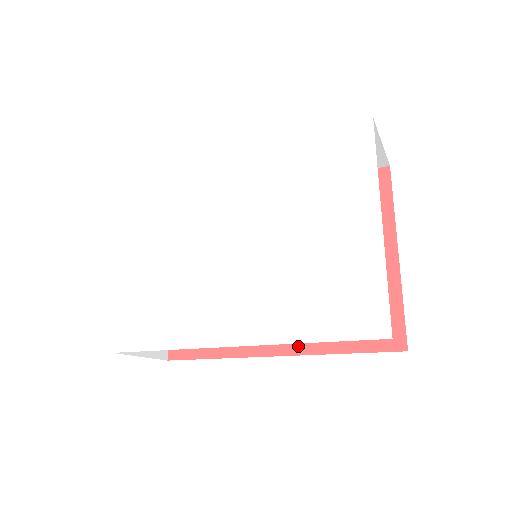
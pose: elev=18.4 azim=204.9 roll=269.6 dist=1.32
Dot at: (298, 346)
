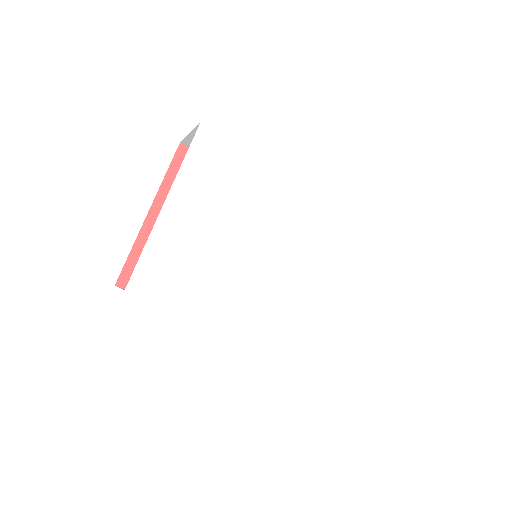
Dot at: occluded
